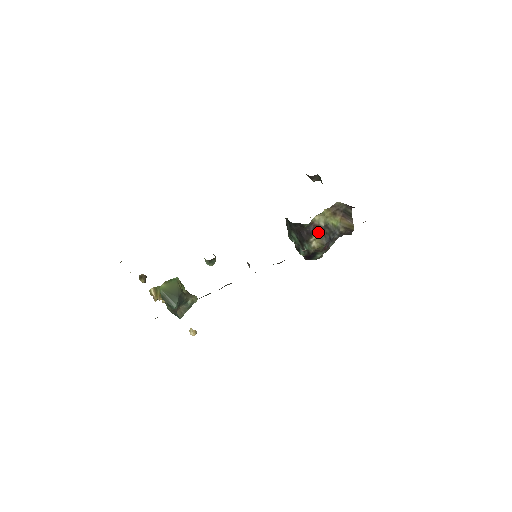
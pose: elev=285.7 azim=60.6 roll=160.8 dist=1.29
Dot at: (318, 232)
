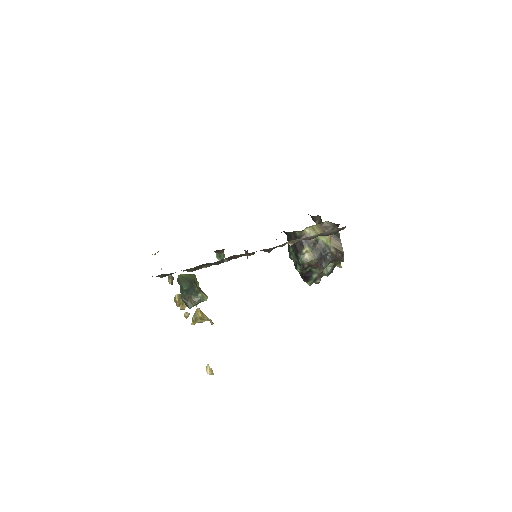
Dot at: (309, 245)
